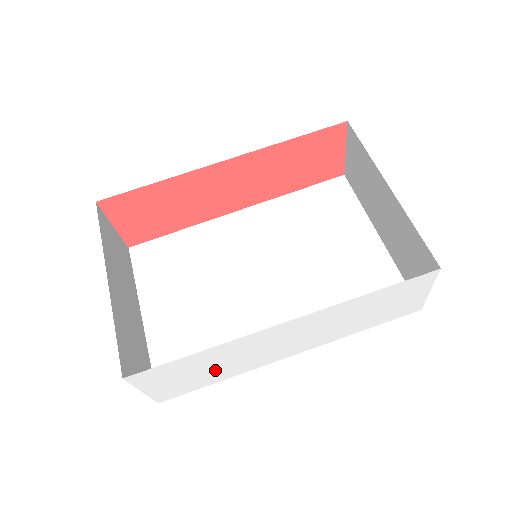
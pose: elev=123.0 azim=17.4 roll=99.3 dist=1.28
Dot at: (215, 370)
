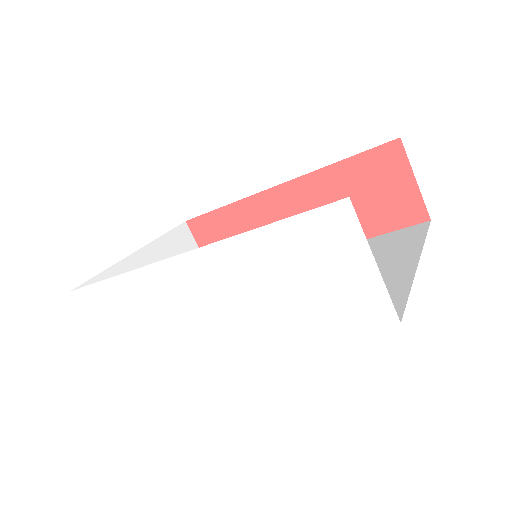
Dot at: (147, 331)
